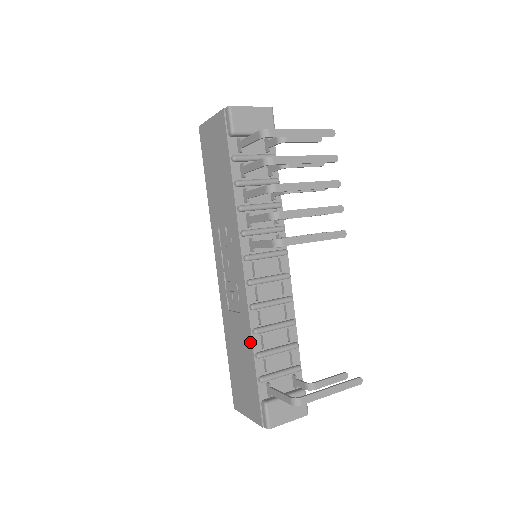
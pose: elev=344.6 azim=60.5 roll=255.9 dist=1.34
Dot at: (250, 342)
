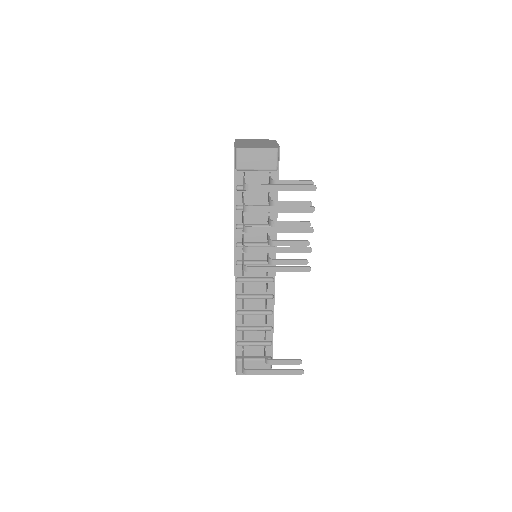
Dot at: occluded
